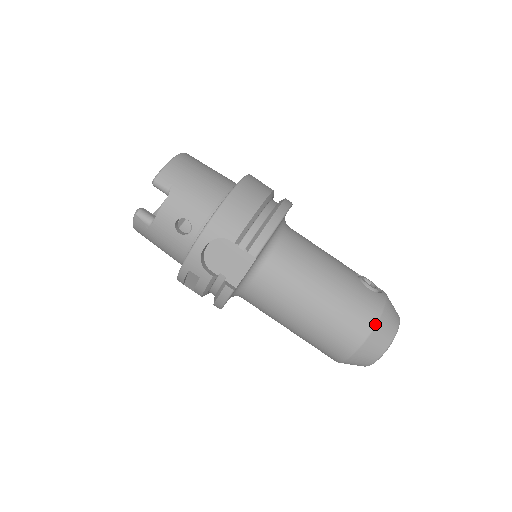
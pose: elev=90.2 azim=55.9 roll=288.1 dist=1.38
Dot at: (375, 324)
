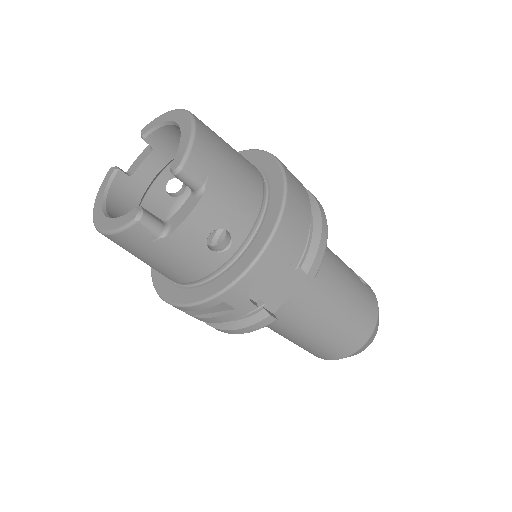
Dot at: (376, 322)
